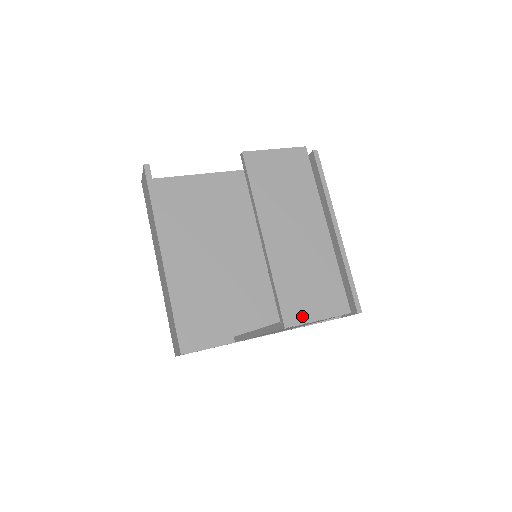
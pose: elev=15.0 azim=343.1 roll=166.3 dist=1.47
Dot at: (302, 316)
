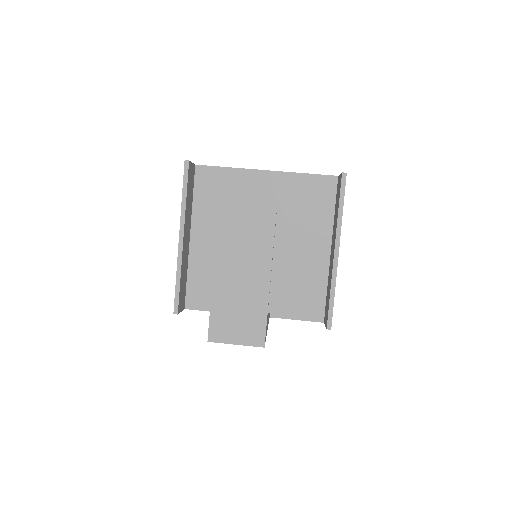
Dot at: (224, 338)
